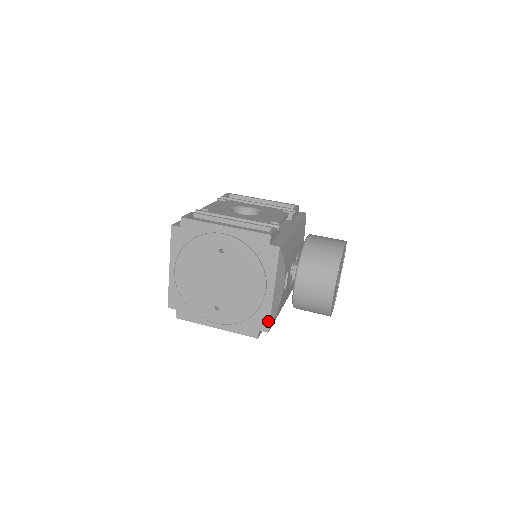
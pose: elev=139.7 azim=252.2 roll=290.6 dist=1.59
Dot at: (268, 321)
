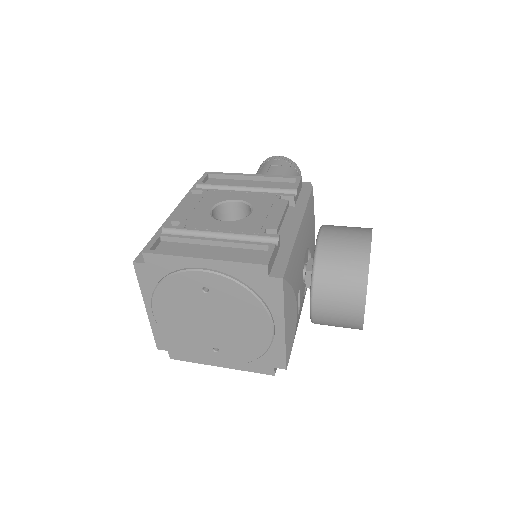
Dot at: (284, 358)
